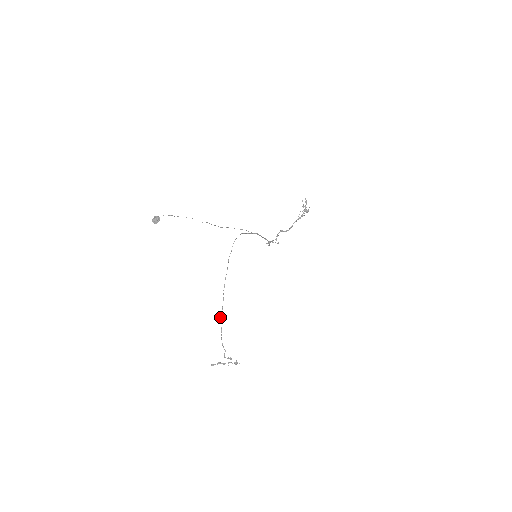
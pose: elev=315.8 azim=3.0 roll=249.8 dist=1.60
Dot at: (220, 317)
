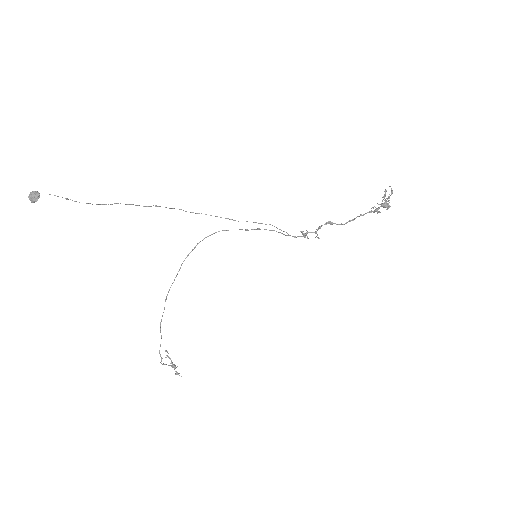
Dot at: occluded
